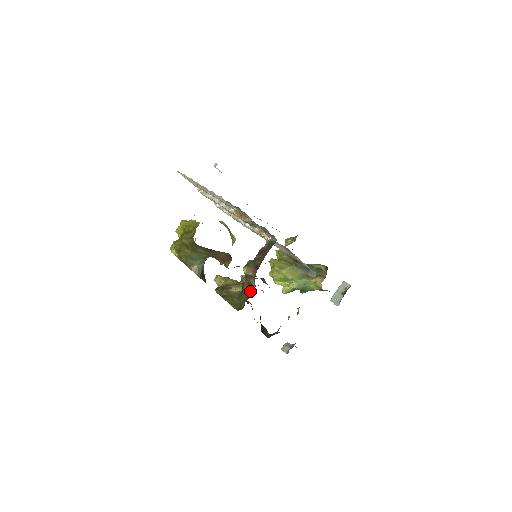
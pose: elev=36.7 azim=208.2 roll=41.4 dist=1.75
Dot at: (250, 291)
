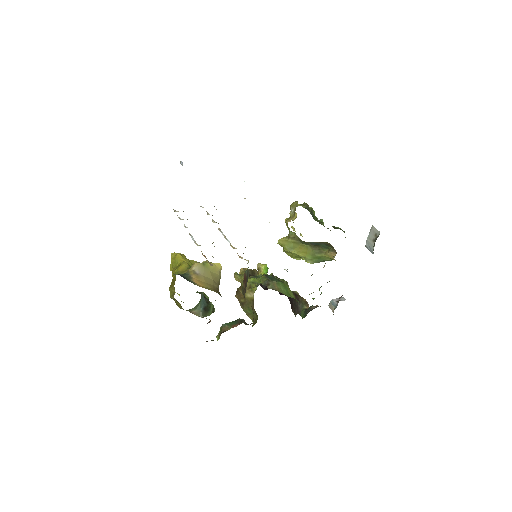
Dot at: (253, 313)
